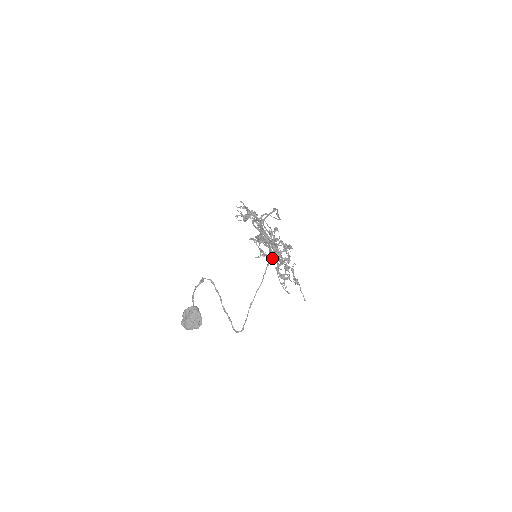
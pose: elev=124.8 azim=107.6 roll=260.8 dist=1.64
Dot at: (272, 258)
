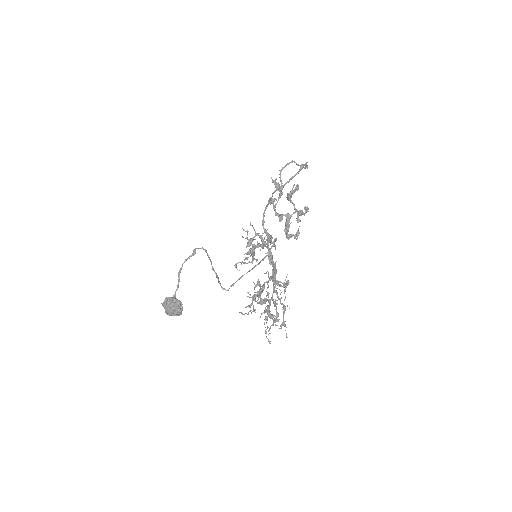
Dot at: occluded
